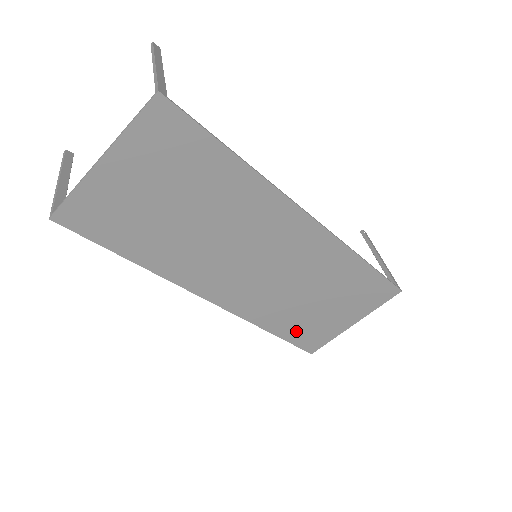
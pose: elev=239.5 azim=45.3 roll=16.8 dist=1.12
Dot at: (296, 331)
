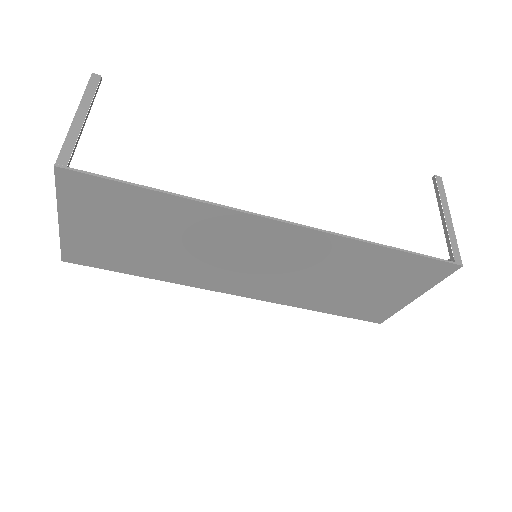
Dot at: (346, 308)
